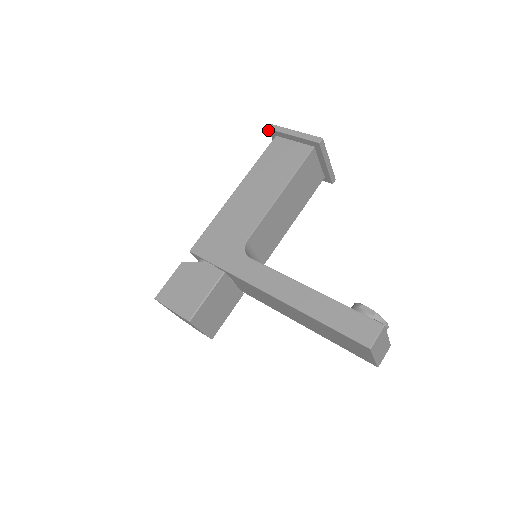
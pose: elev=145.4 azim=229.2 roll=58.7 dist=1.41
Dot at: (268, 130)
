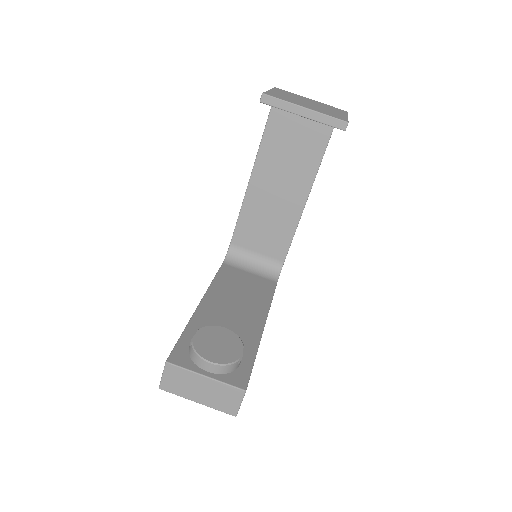
Dot at: occluded
